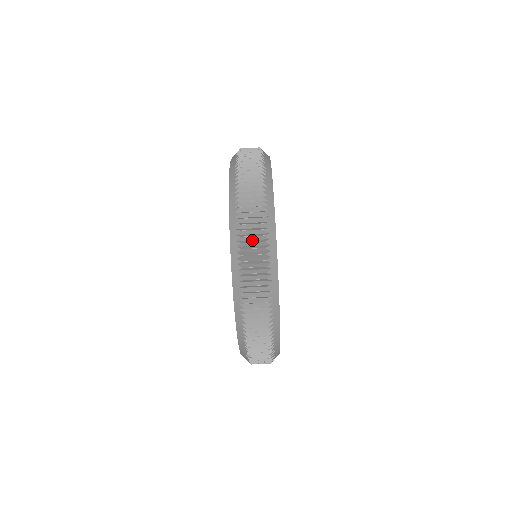
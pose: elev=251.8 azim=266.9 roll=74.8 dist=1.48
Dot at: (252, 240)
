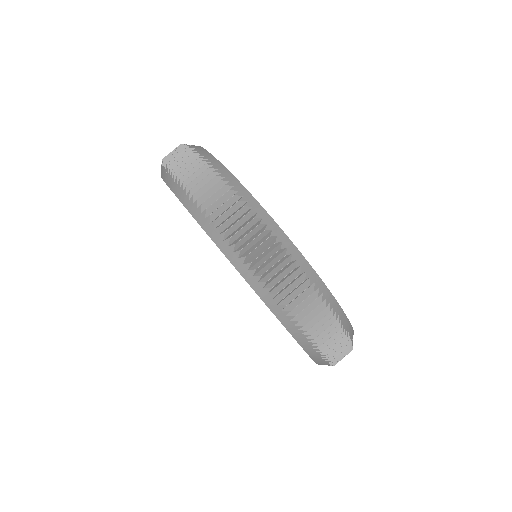
Dot at: (230, 216)
